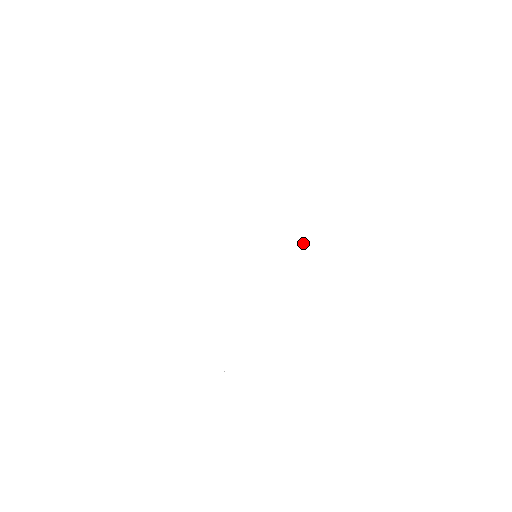
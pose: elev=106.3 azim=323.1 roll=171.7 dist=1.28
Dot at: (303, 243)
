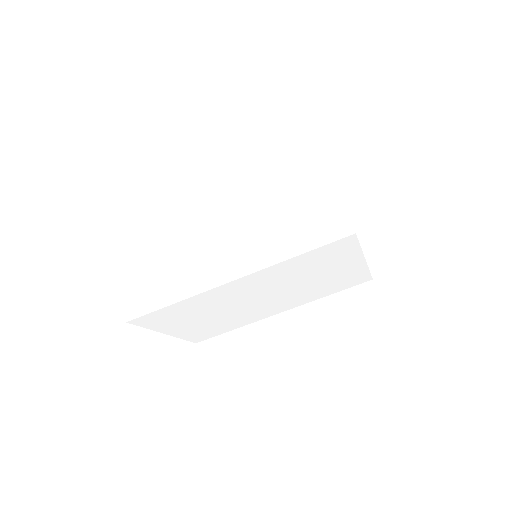
Dot at: (293, 305)
